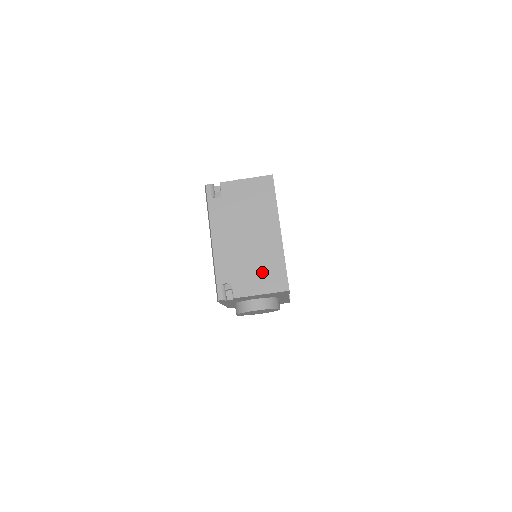
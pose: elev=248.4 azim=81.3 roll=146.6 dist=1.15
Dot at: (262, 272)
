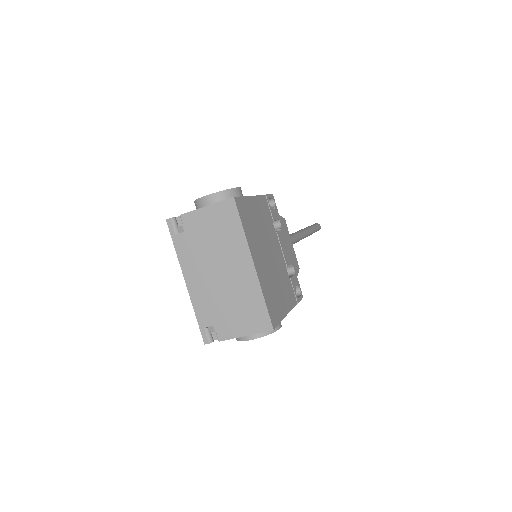
Dot at: (242, 312)
